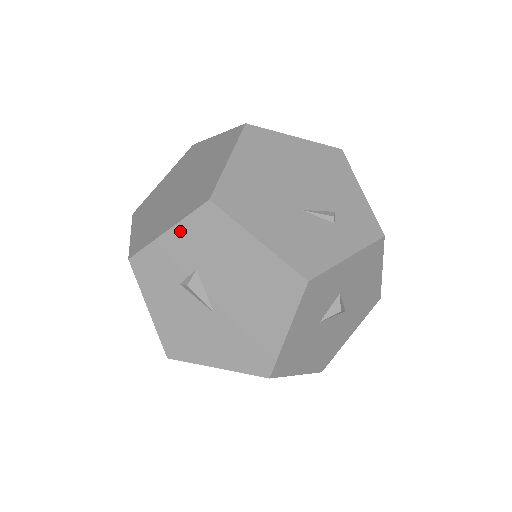
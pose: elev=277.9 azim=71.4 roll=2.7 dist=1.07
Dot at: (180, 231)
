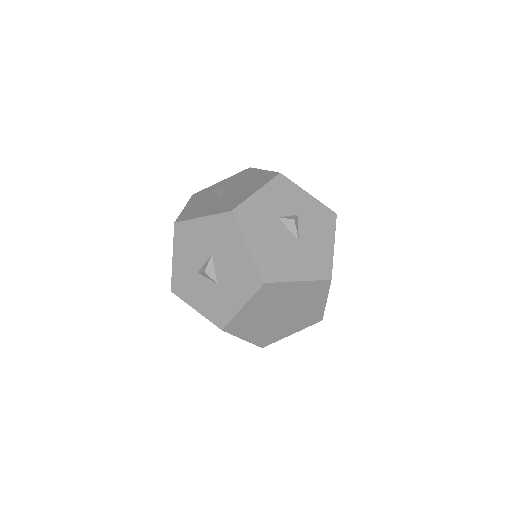
Dot at: (228, 179)
